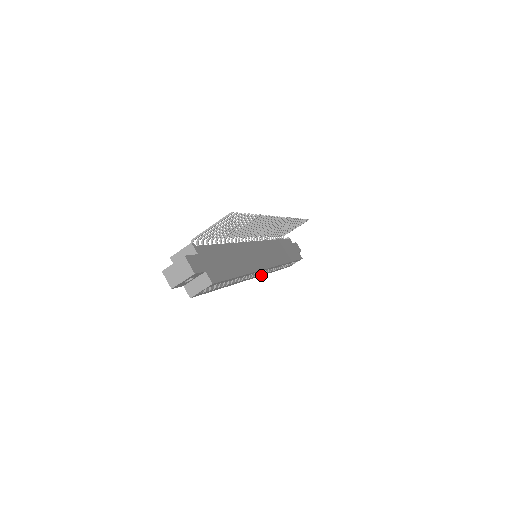
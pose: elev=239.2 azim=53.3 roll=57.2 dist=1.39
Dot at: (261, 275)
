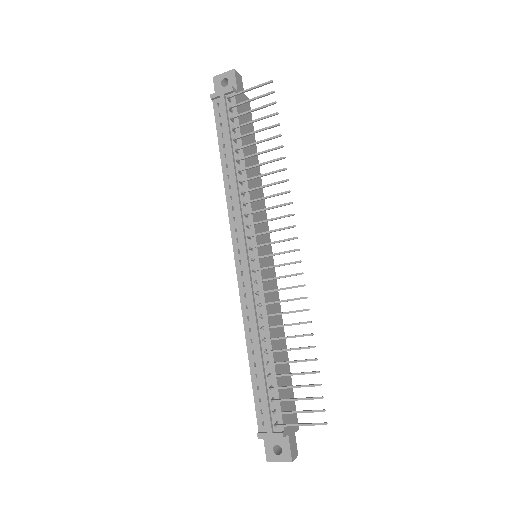
Dot at: occluded
